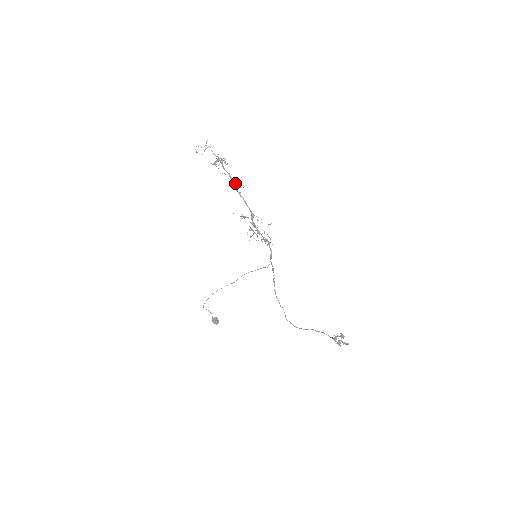
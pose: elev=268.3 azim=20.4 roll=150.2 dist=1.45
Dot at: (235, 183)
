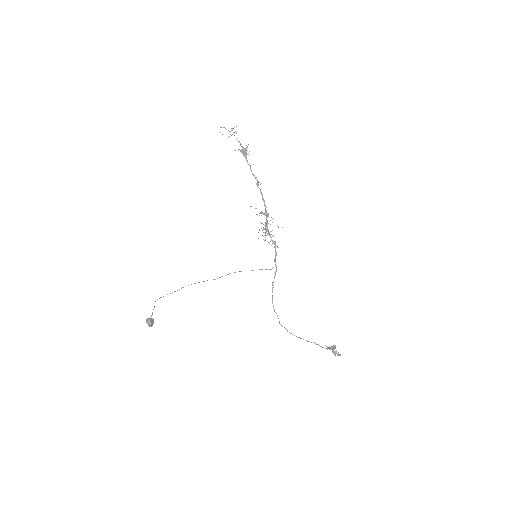
Dot at: occluded
